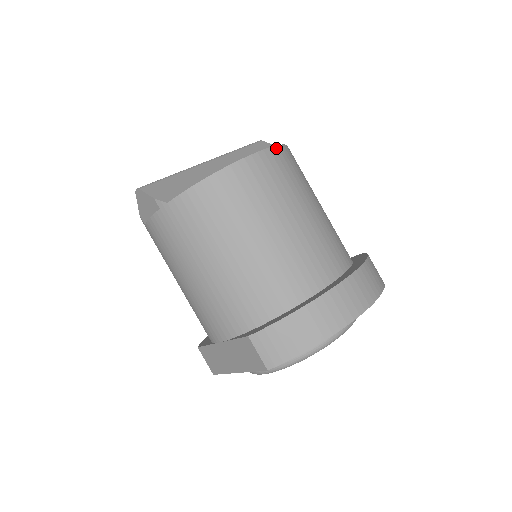
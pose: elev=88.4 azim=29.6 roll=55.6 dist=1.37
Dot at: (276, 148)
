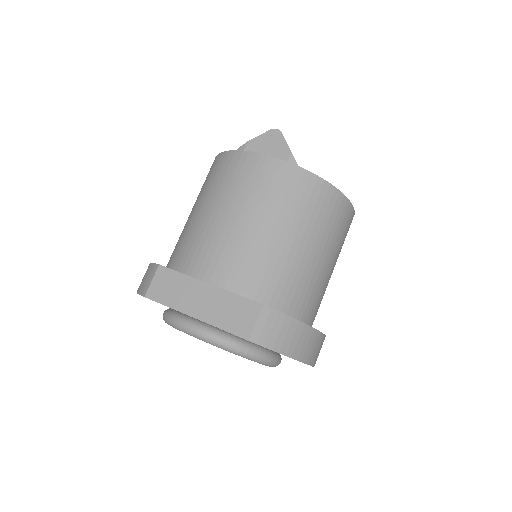
Dot at: occluded
